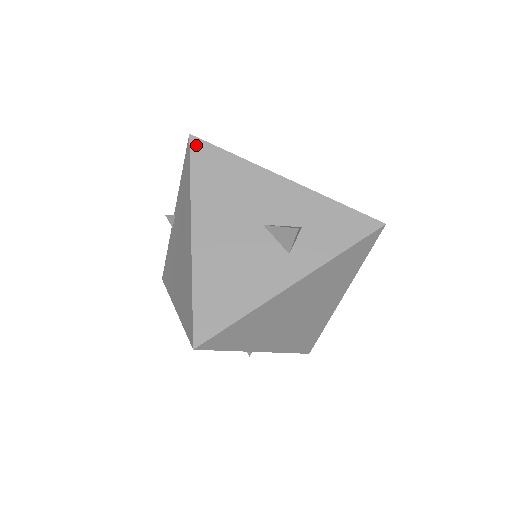
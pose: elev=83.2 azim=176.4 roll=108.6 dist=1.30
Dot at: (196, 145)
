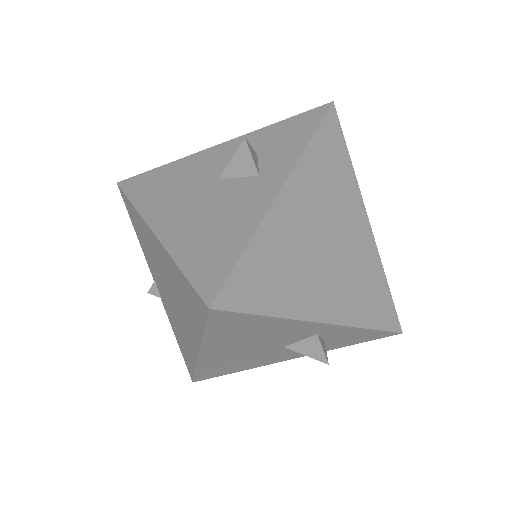
Dot at: (126, 184)
